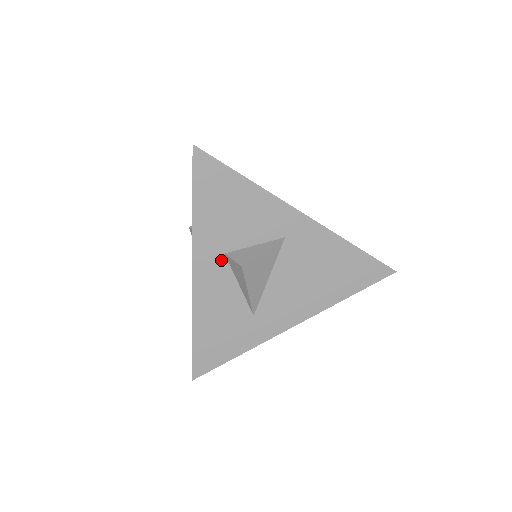
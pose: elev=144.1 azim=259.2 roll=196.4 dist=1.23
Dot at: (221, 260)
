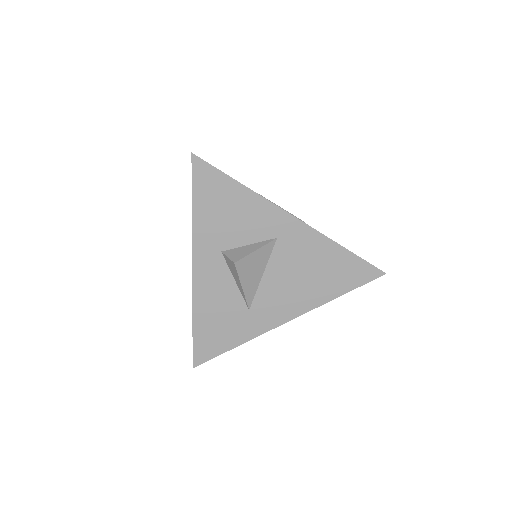
Dot at: (218, 257)
